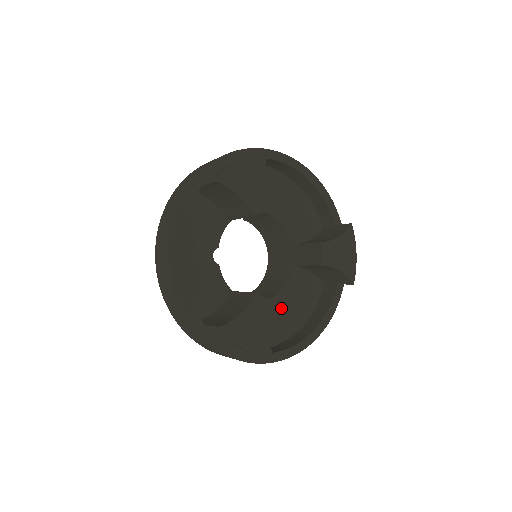
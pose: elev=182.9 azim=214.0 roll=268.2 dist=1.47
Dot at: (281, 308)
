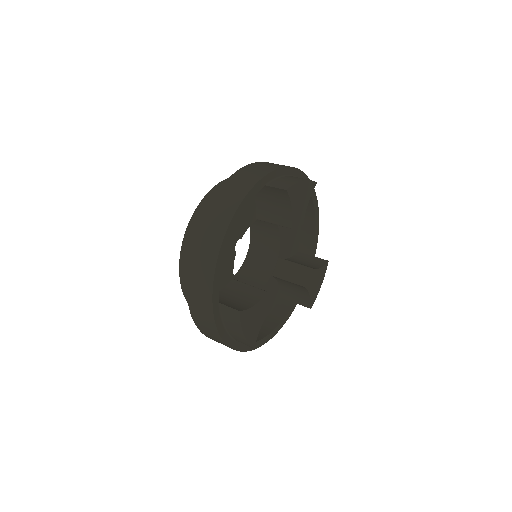
Dot at: occluded
